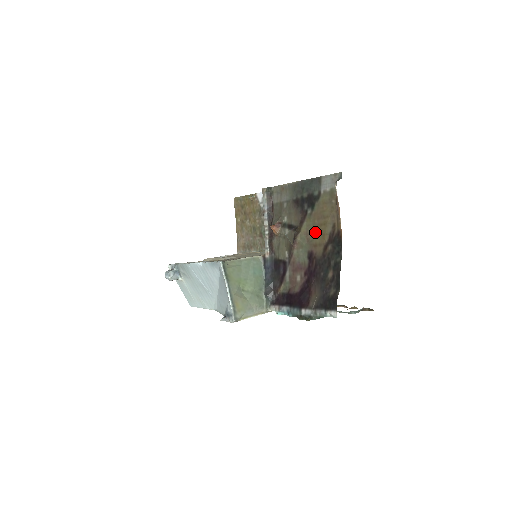
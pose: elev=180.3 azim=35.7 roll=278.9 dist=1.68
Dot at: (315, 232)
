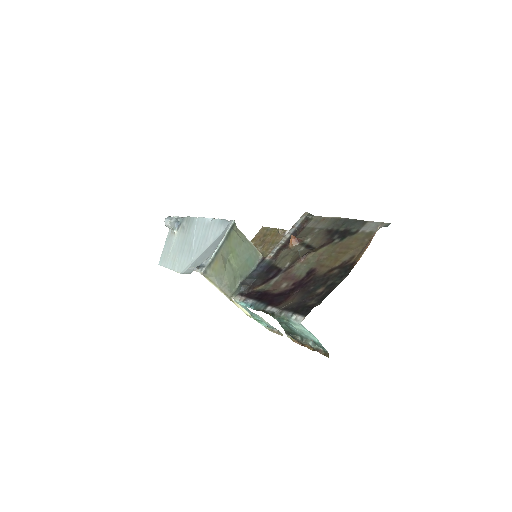
Dot at: (330, 256)
